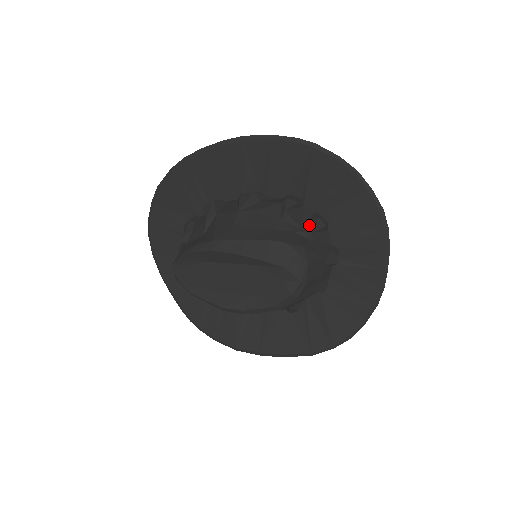
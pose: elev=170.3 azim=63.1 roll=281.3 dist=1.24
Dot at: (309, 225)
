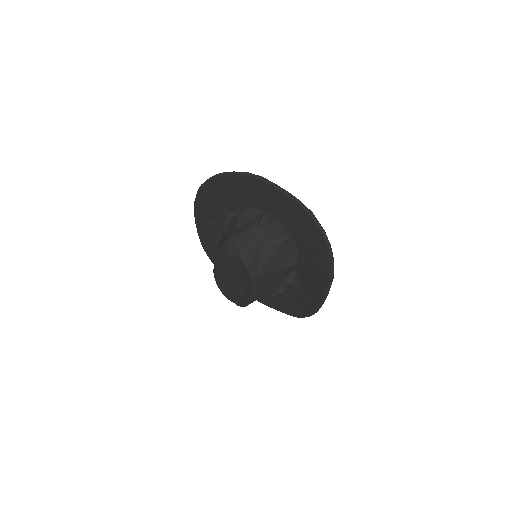
Dot at: (237, 220)
